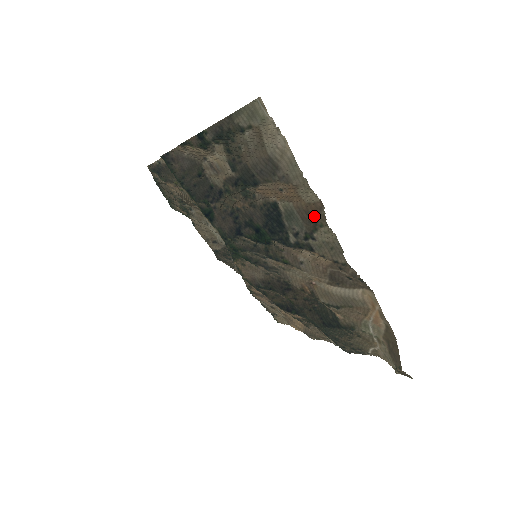
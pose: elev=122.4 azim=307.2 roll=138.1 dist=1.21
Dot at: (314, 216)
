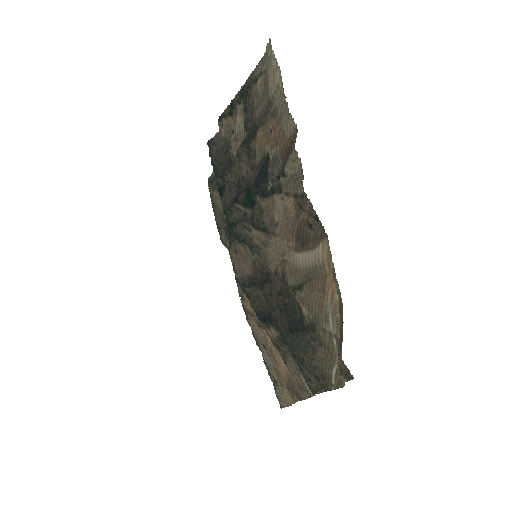
Dot at: (290, 149)
